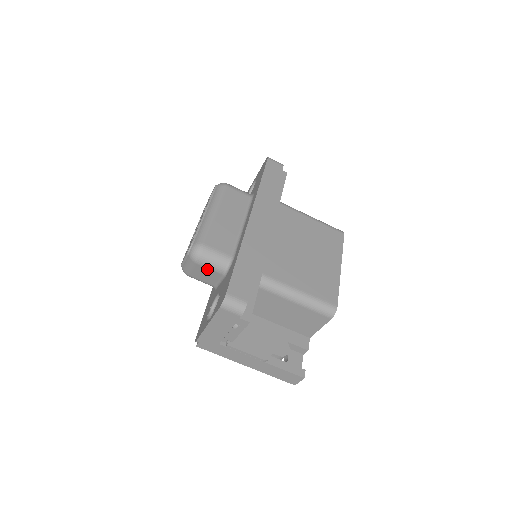
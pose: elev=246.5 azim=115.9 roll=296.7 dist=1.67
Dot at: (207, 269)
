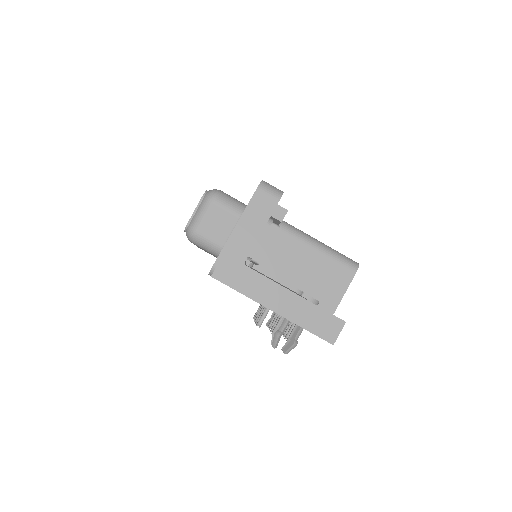
Dot at: (223, 211)
